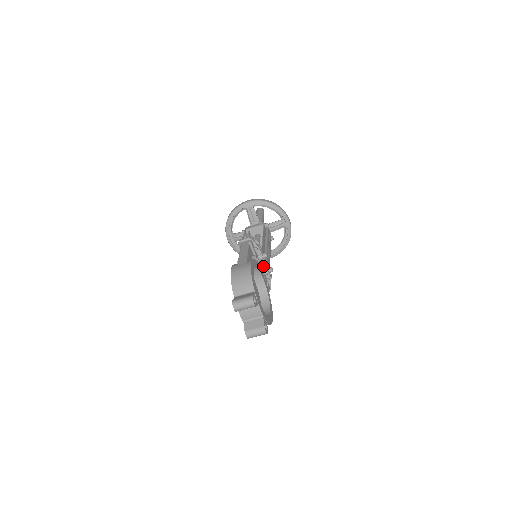
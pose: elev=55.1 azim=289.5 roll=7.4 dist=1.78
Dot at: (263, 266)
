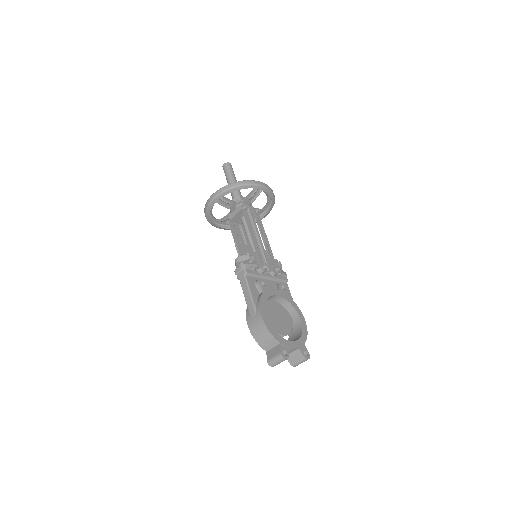
Dot at: (269, 271)
